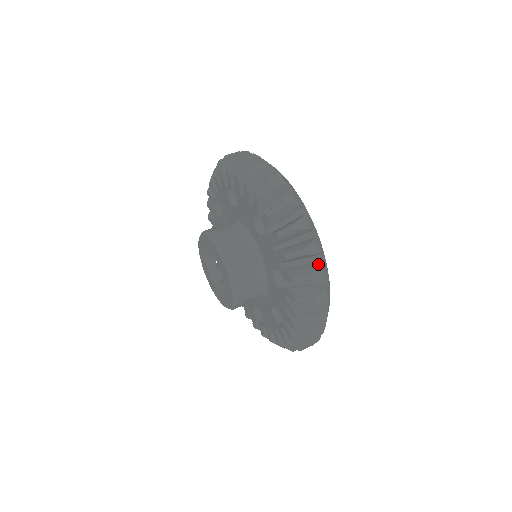
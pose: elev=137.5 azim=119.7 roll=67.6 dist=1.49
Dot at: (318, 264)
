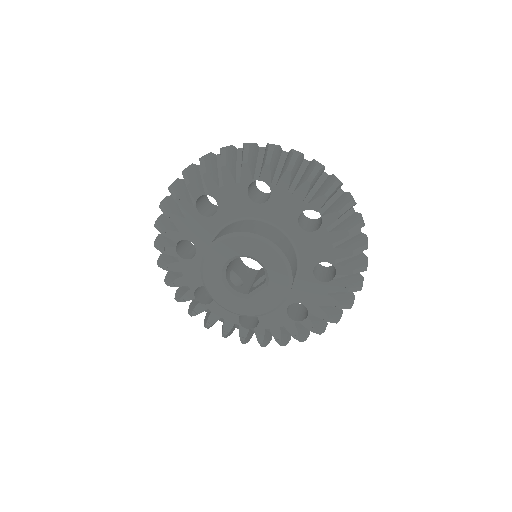
Dot at: (330, 177)
